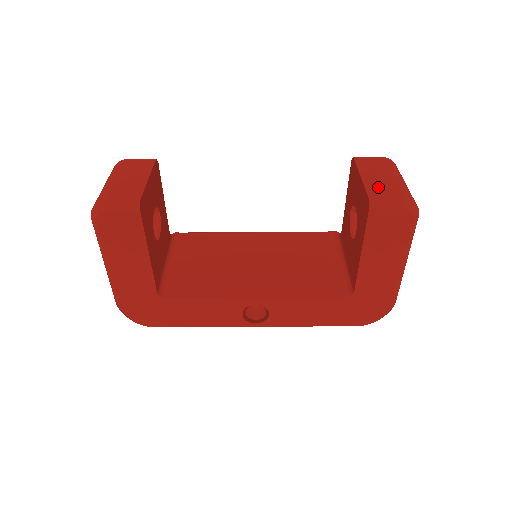
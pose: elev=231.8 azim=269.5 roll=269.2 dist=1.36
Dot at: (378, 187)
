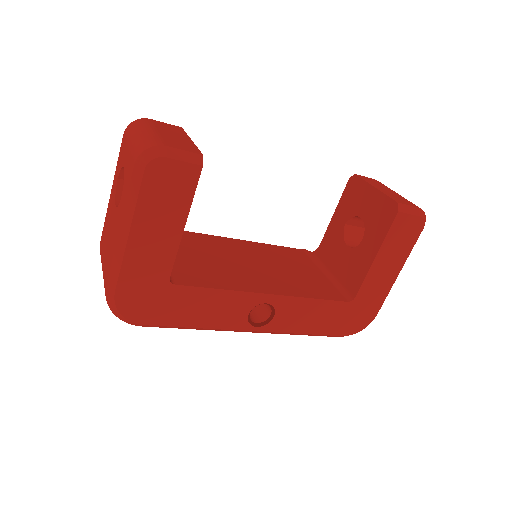
Dot at: (395, 197)
